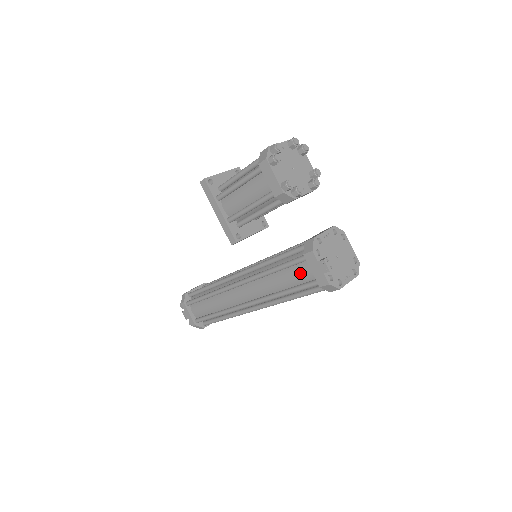
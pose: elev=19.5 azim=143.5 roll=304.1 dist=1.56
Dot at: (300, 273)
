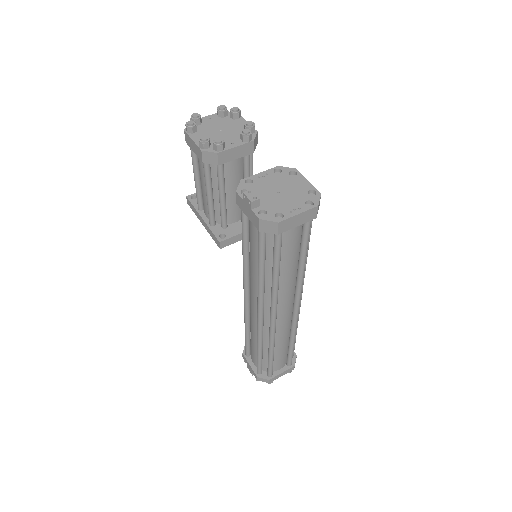
Dot at: (252, 232)
